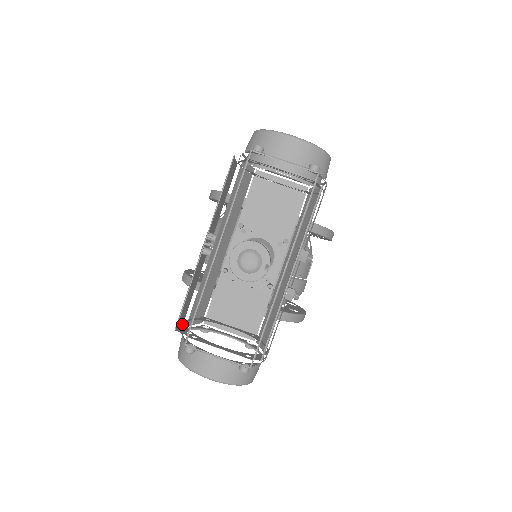
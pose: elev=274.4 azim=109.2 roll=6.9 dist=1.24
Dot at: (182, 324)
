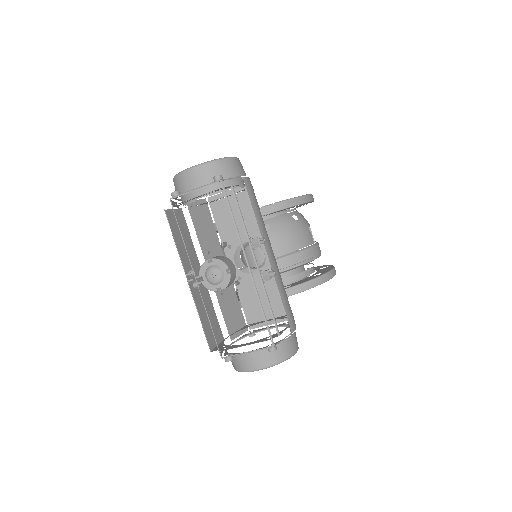
Dot at: (220, 343)
